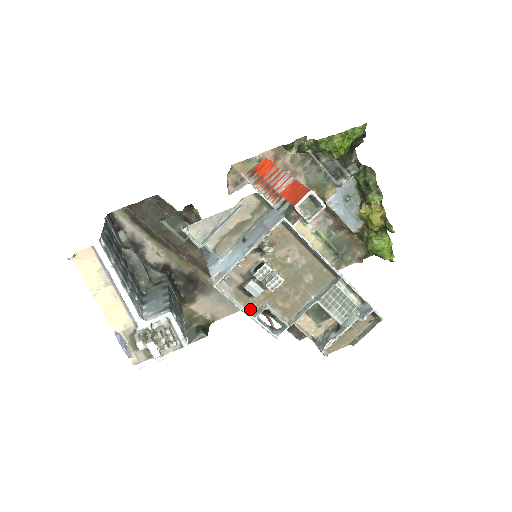
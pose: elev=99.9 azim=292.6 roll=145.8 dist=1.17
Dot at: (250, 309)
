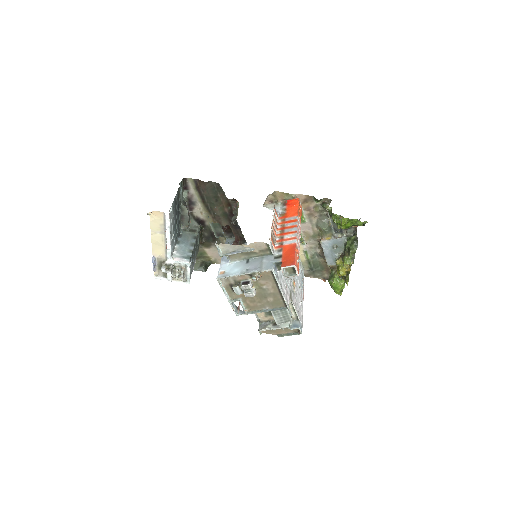
Dot at: (230, 296)
